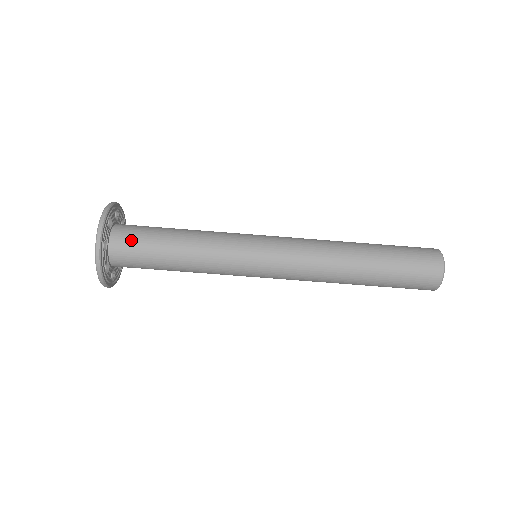
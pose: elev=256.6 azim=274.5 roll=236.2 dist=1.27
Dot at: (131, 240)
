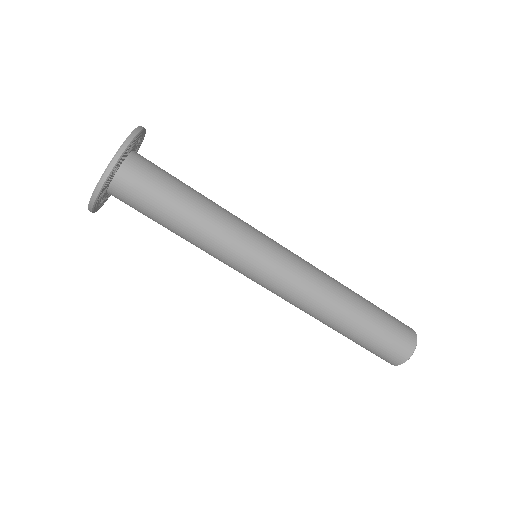
Dot at: (153, 166)
